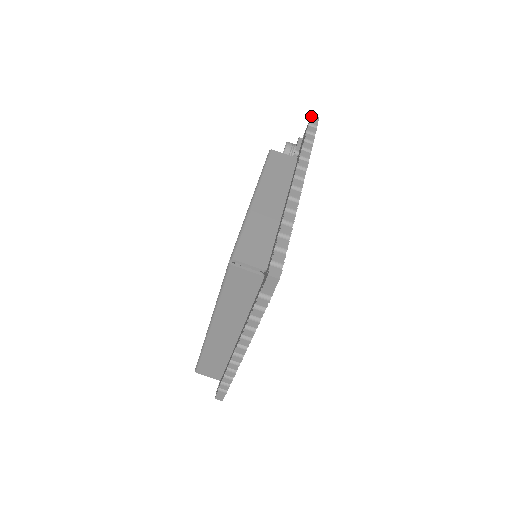
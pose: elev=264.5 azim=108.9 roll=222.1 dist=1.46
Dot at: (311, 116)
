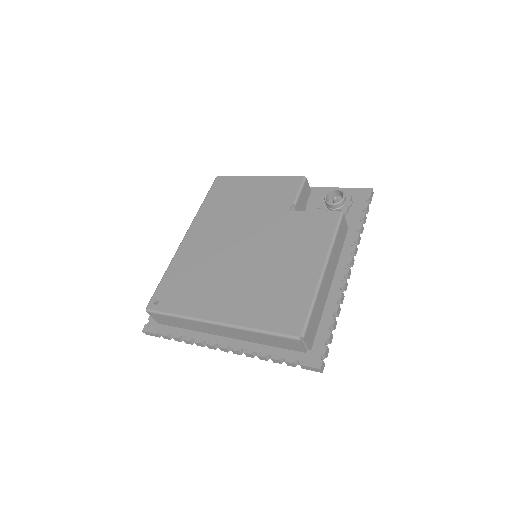
Dot at: (372, 190)
